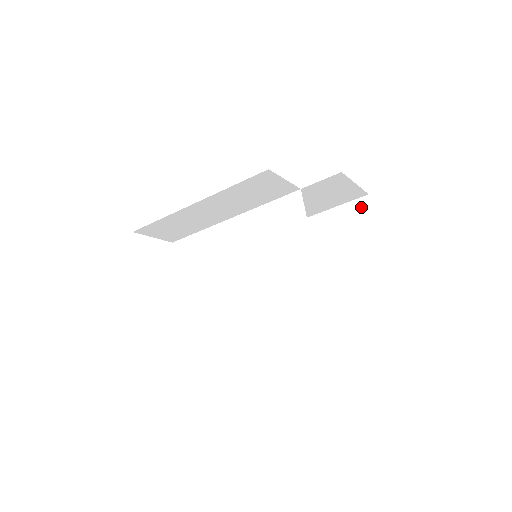
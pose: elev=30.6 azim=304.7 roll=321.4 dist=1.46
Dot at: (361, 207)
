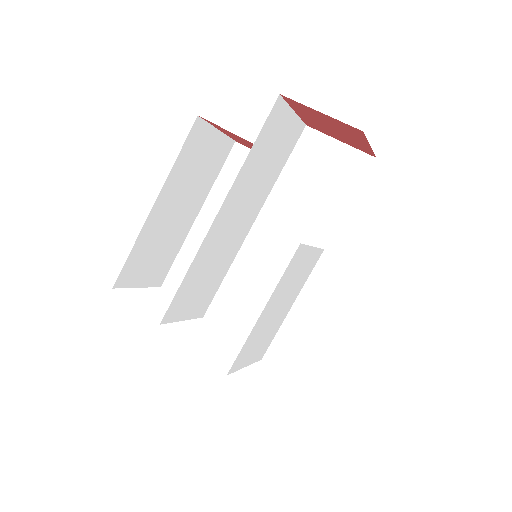
Dot at: occluded
